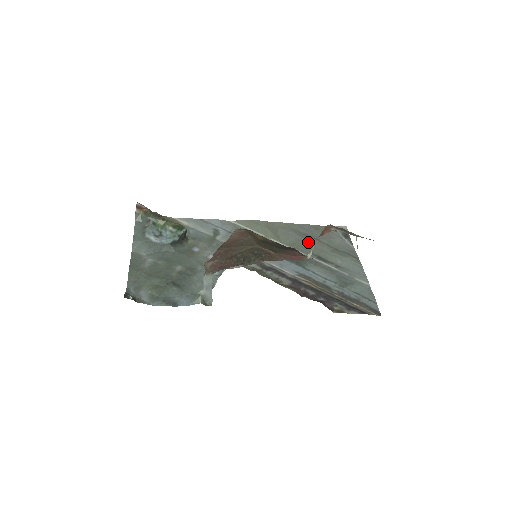
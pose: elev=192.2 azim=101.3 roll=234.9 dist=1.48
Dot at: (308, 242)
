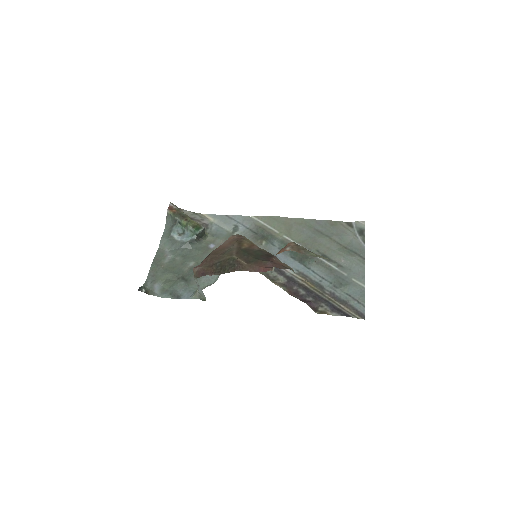
Dot at: (318, 239)
